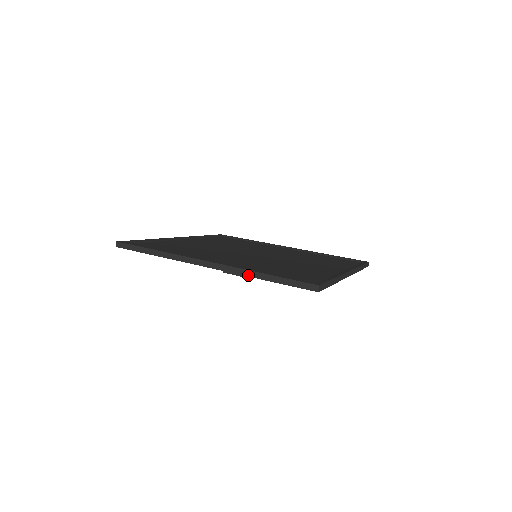
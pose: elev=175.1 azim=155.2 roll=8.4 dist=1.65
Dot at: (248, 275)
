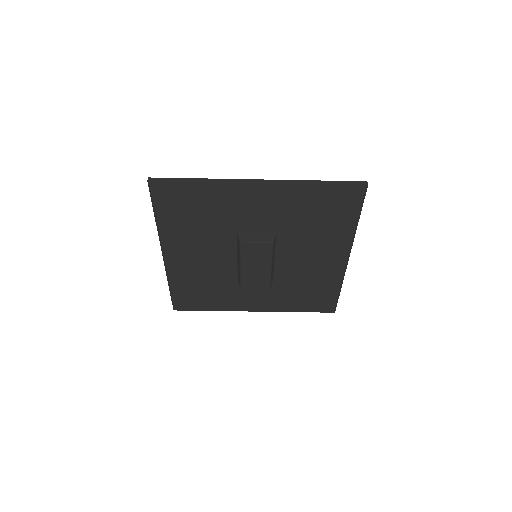
Dot at: (302, 183)
